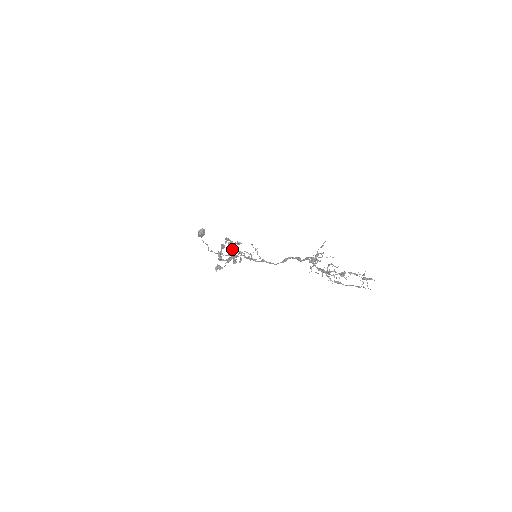
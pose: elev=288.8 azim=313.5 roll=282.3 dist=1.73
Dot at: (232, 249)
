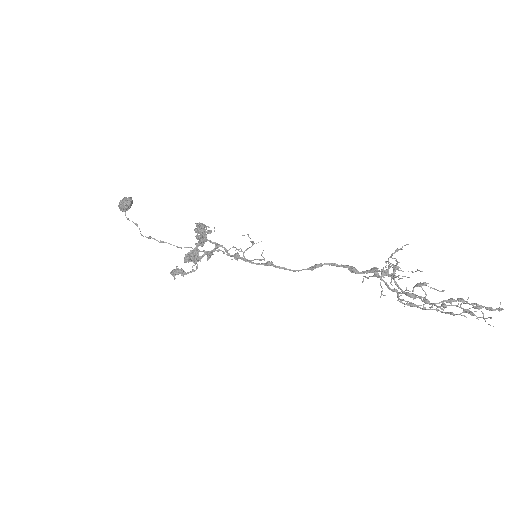
Dot at: (200, 239)
